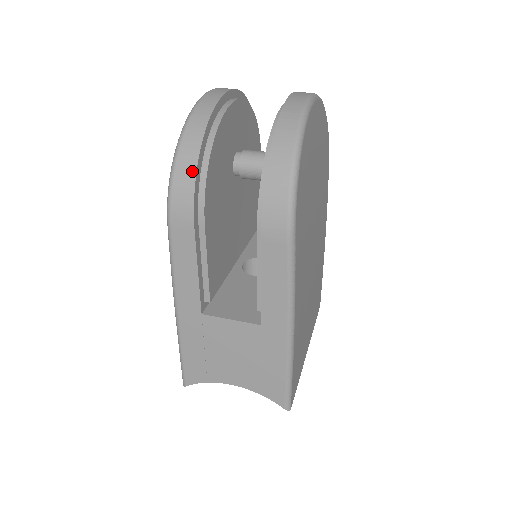
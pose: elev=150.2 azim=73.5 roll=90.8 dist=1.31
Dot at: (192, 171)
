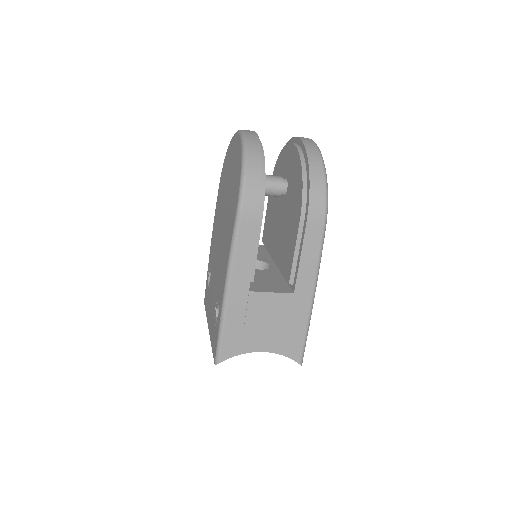
Dot at: (259, 180)
